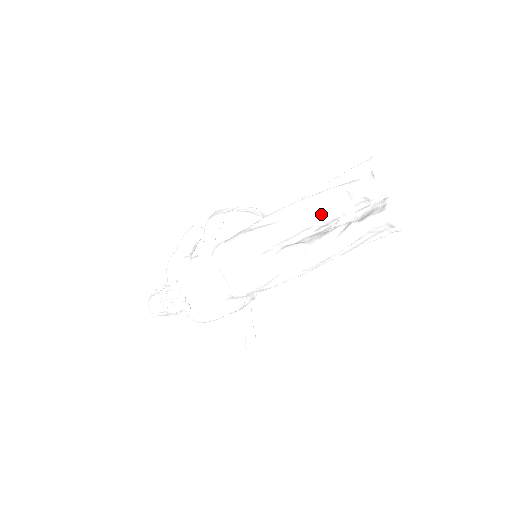
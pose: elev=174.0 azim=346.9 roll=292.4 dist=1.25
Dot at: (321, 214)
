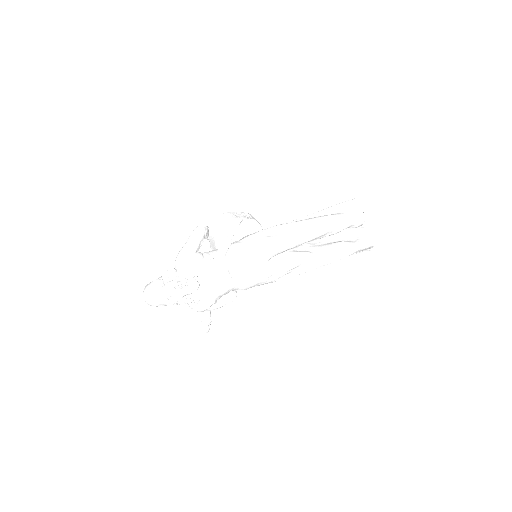
Dot at: (324, 233)
